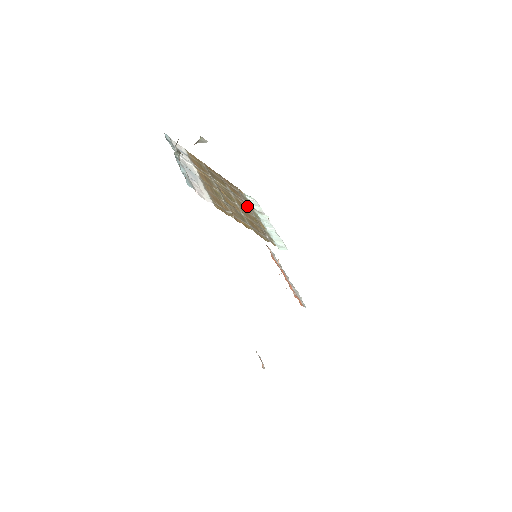
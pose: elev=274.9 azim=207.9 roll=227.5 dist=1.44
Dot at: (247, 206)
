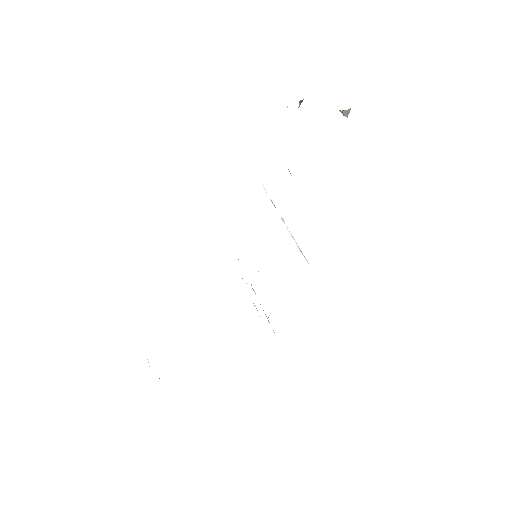
Dot at: occluded
